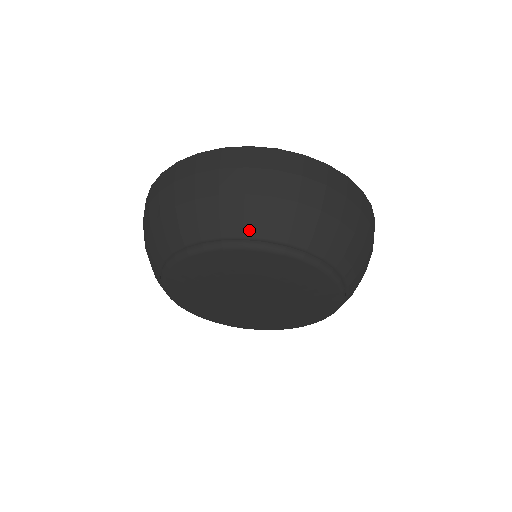
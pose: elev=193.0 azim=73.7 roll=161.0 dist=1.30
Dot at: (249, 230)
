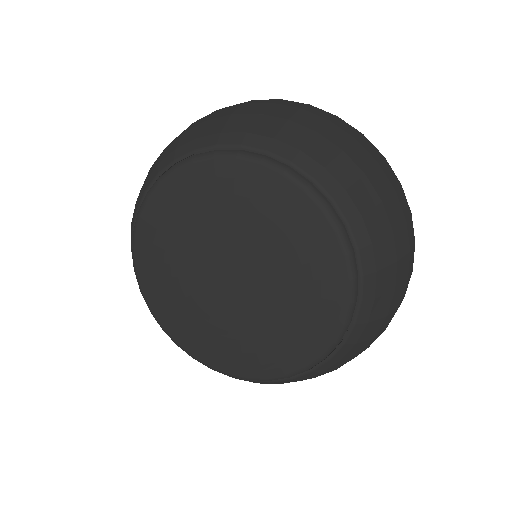
Dot at: (225, 138)
